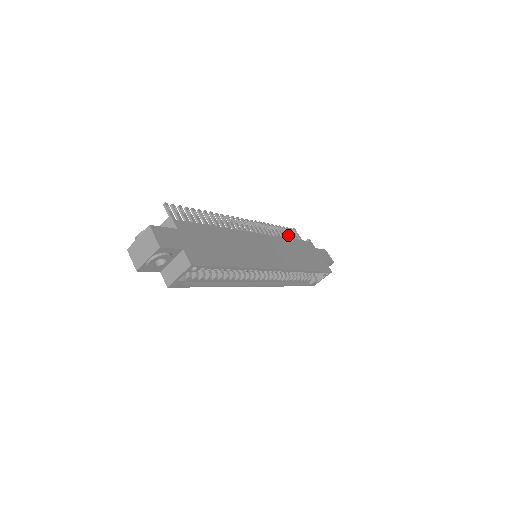
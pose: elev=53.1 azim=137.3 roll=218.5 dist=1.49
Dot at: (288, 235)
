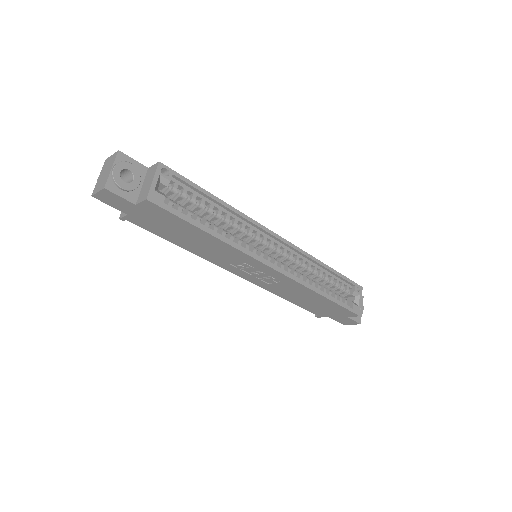
Dot at: occluded
